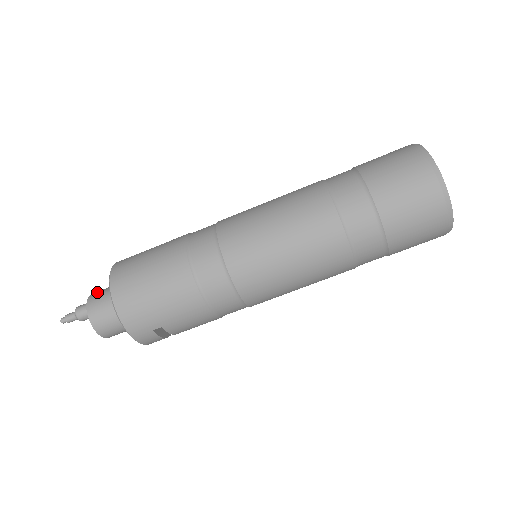
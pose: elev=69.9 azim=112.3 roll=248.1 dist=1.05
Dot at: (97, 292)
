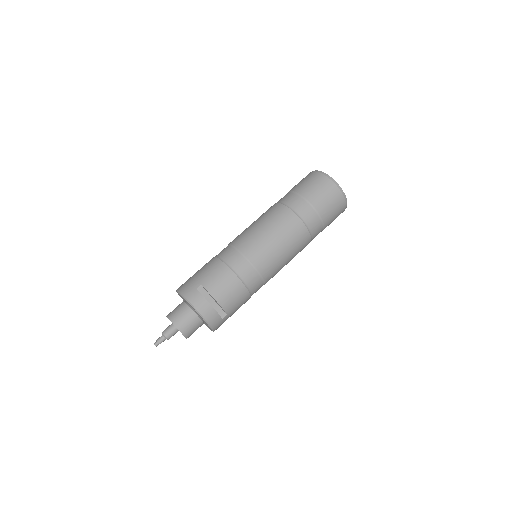
Dot at: occluded
